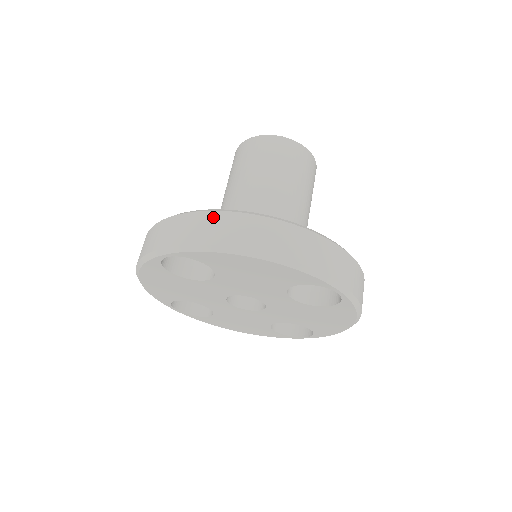
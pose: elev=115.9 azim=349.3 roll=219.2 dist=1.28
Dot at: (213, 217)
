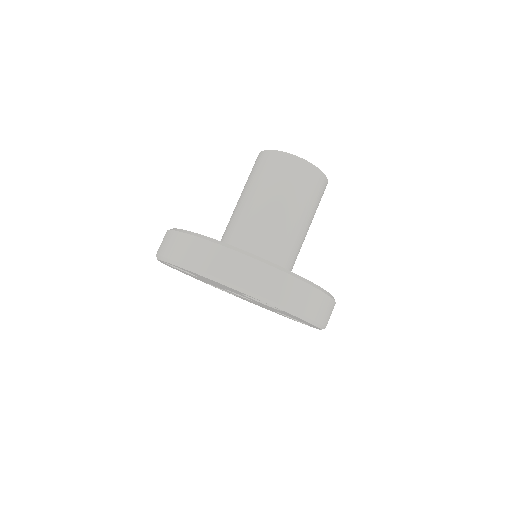
Dot at: (180, 237)
